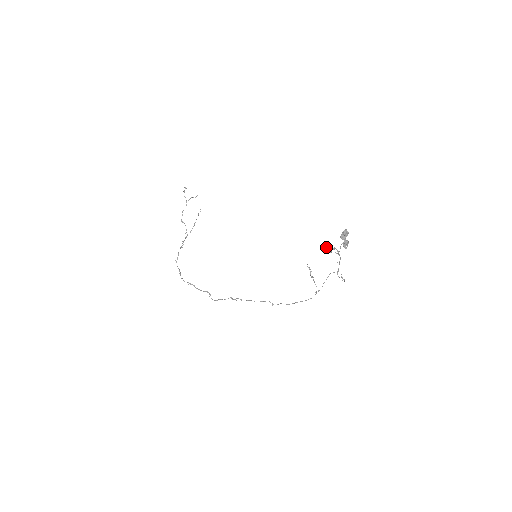
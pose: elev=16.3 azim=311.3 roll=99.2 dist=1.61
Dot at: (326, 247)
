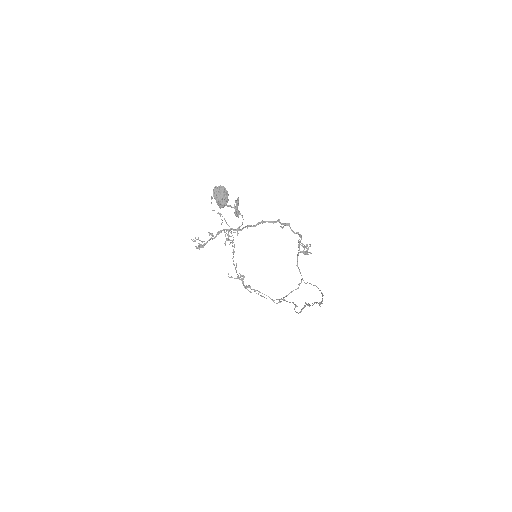
Dot at: (199, 246)
